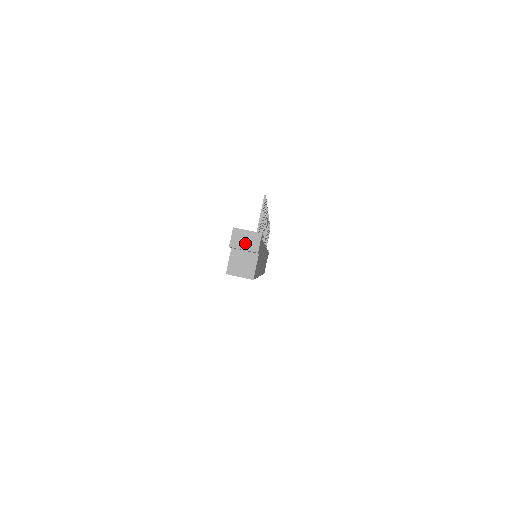
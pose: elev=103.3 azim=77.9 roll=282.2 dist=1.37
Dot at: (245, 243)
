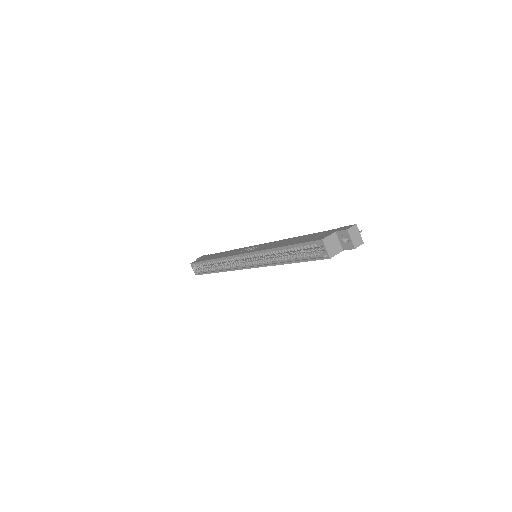
Dot at: (354, 237)
